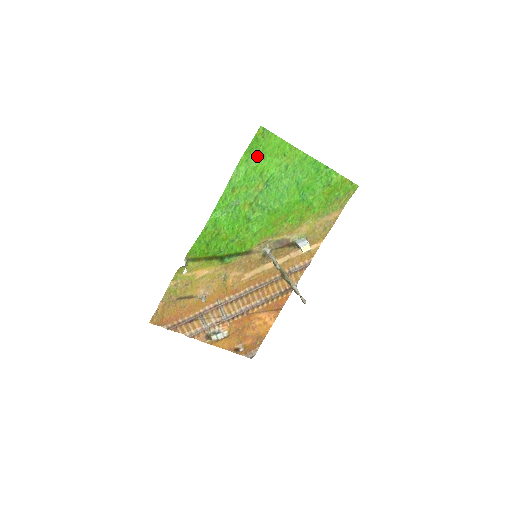
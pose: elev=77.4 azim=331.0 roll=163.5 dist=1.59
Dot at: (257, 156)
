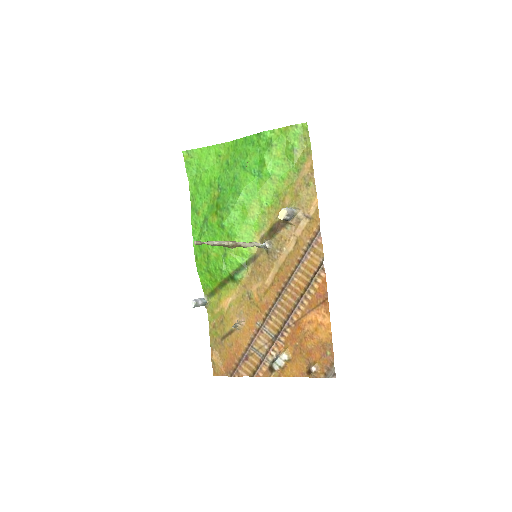
Dot at: (200, 174)
